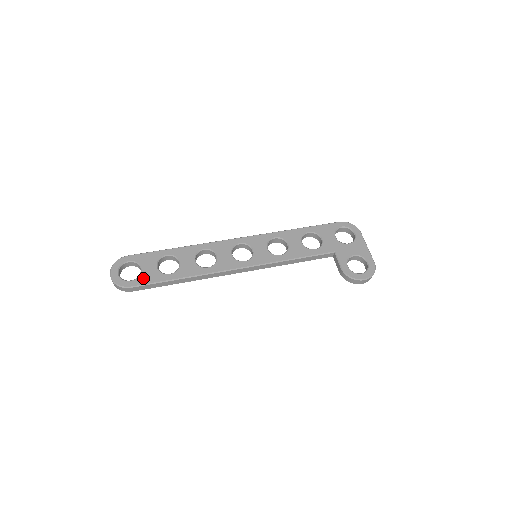
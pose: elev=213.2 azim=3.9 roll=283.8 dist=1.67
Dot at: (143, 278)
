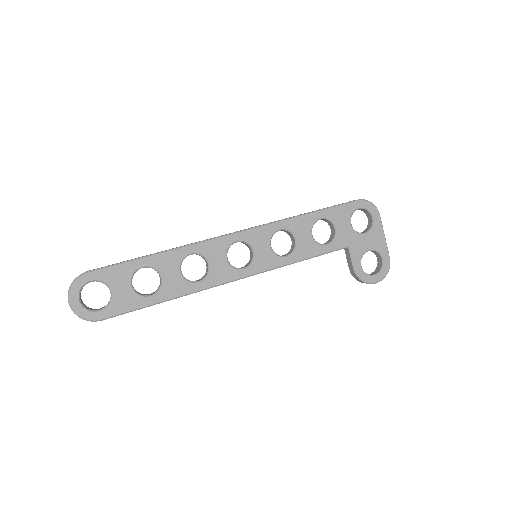
Dot at: (116, 306)
